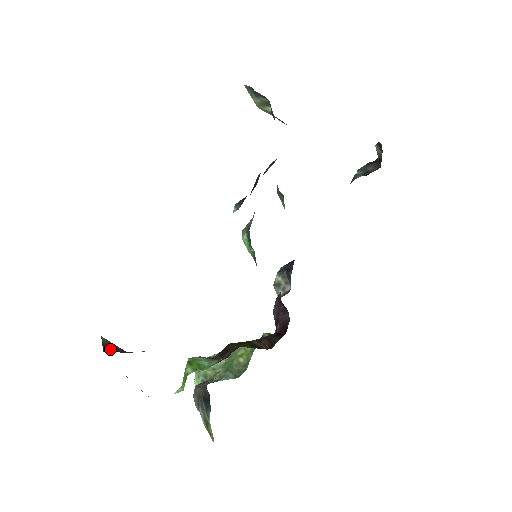
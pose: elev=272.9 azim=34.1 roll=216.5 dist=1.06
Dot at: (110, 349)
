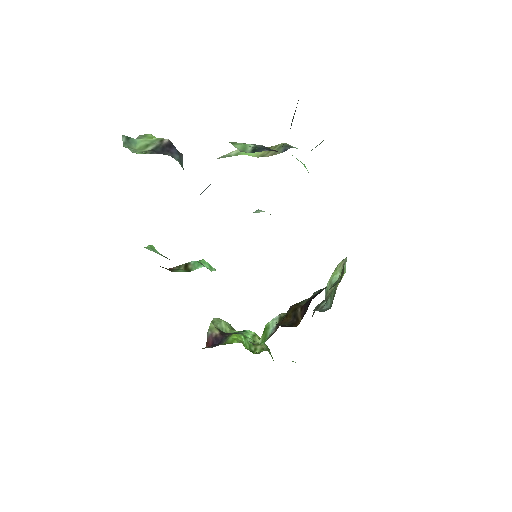
Dot at: (210, 343)
